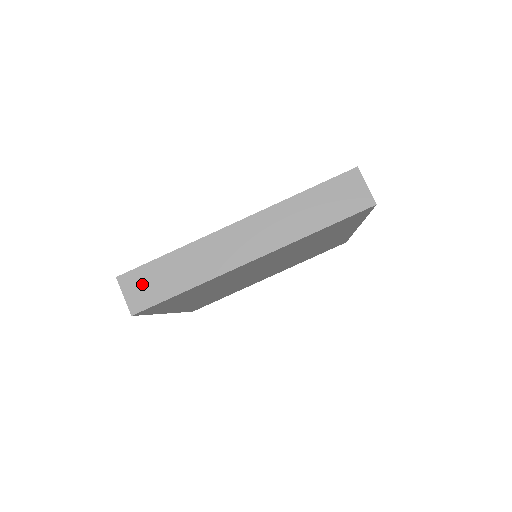
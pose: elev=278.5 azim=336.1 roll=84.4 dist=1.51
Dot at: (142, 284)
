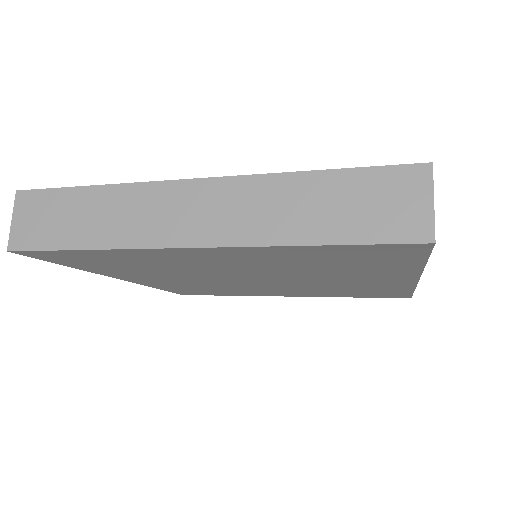
Dot at: (39, 214)
